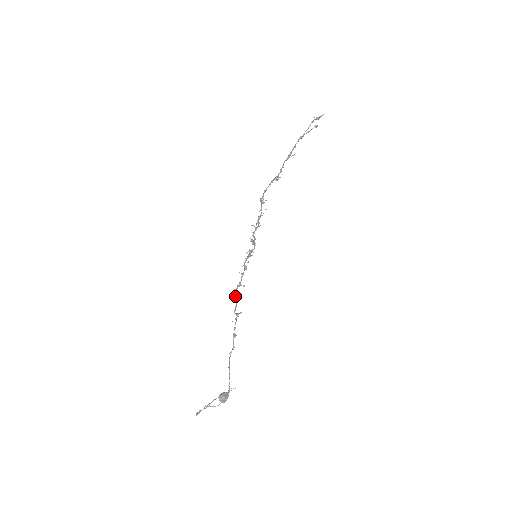
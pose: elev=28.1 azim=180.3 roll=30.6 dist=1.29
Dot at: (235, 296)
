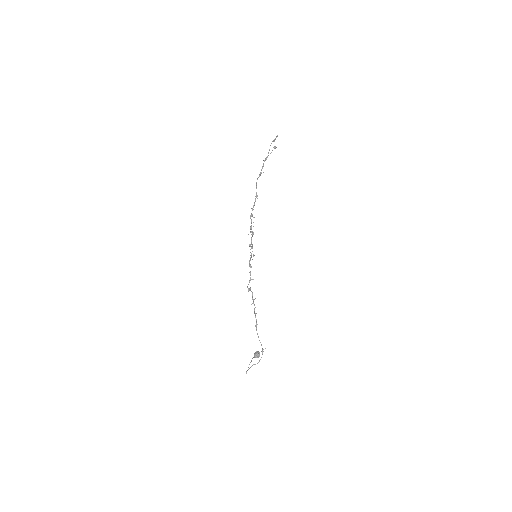
Dot at: (250, 288)
